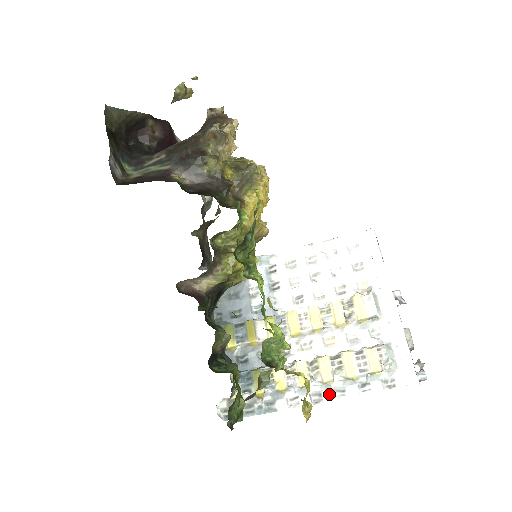
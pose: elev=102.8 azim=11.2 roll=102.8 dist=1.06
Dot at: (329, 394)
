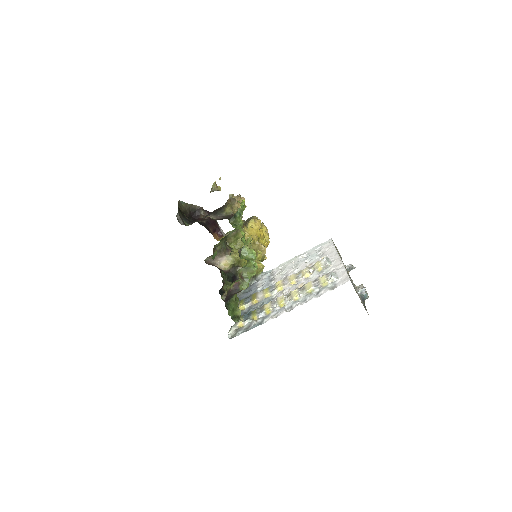
Dot at: (297, 304)
